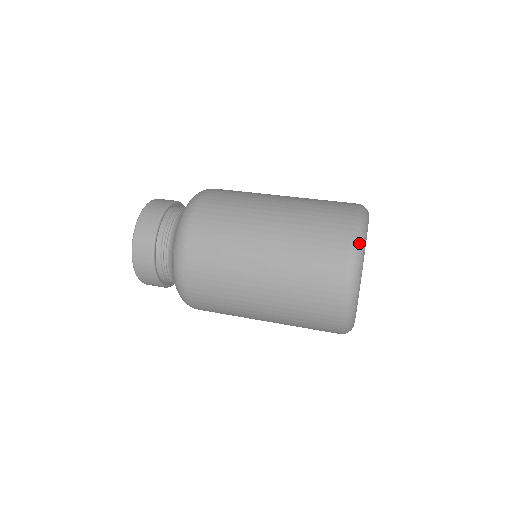
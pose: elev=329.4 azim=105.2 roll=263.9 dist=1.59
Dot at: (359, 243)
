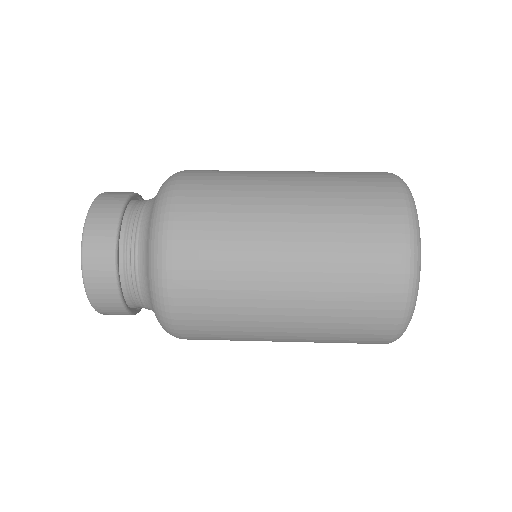
Dot at: (414, 222)
